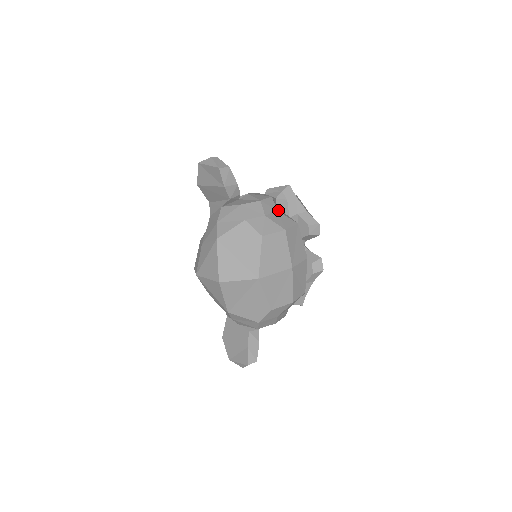
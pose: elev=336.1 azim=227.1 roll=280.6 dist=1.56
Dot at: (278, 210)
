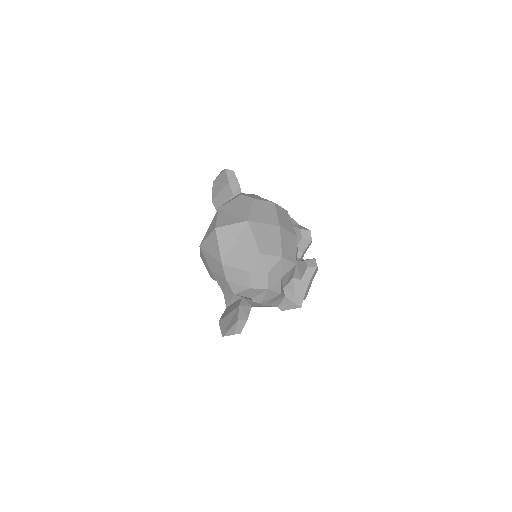
Dot at: occluded
